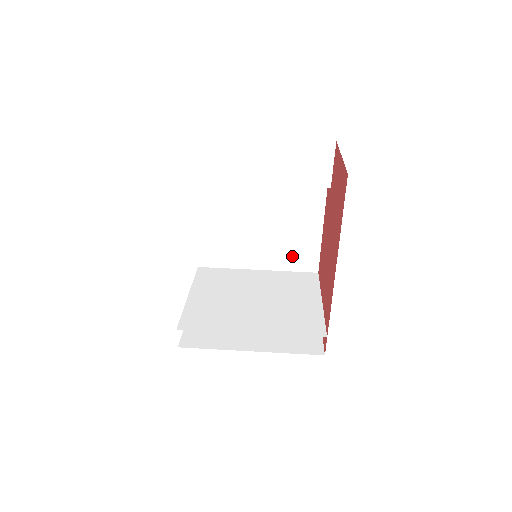
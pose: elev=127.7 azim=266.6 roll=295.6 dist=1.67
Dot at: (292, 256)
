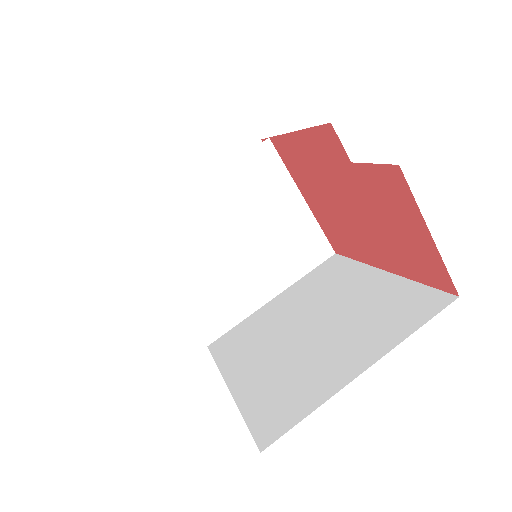
Dot at: occluded
